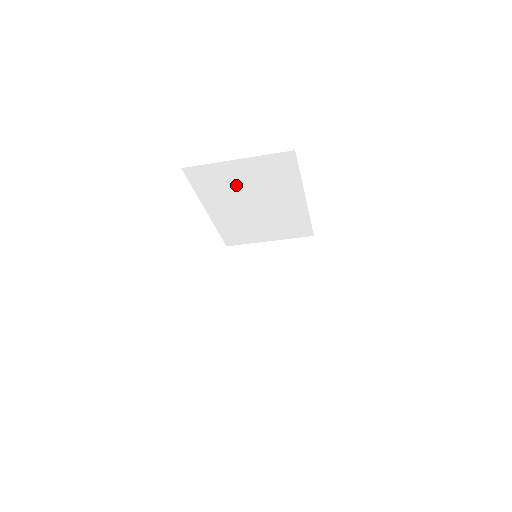
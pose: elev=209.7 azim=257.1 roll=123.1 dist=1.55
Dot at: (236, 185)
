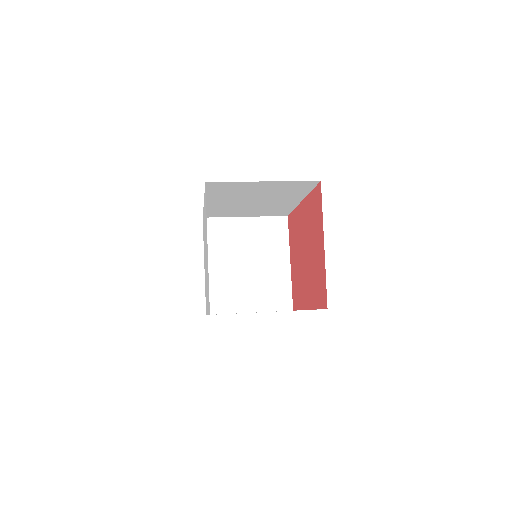
Dot at: (248, 192)
